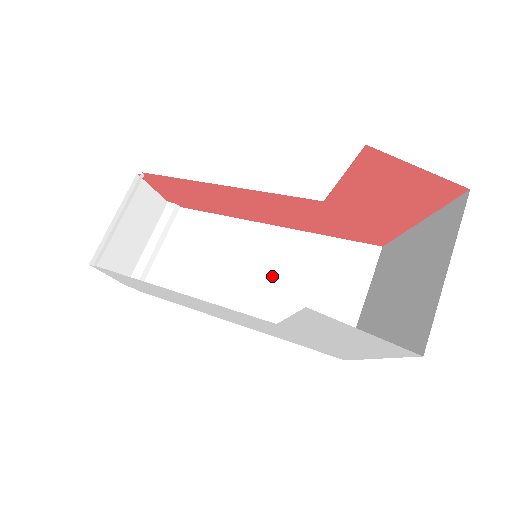
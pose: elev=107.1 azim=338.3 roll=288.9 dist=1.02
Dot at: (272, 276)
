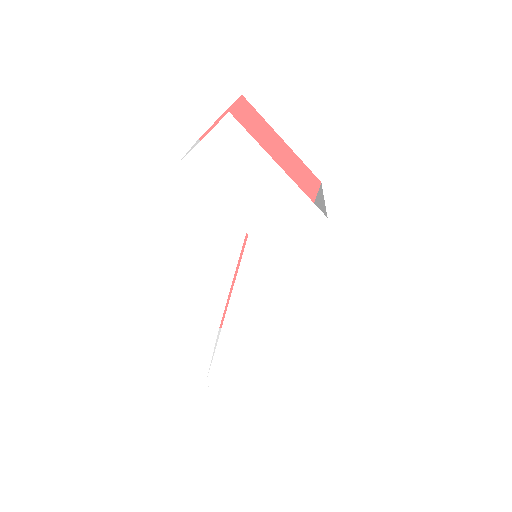
Dot at: occluded
